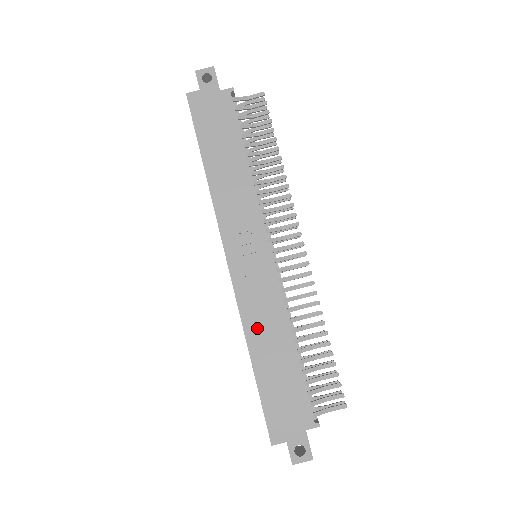
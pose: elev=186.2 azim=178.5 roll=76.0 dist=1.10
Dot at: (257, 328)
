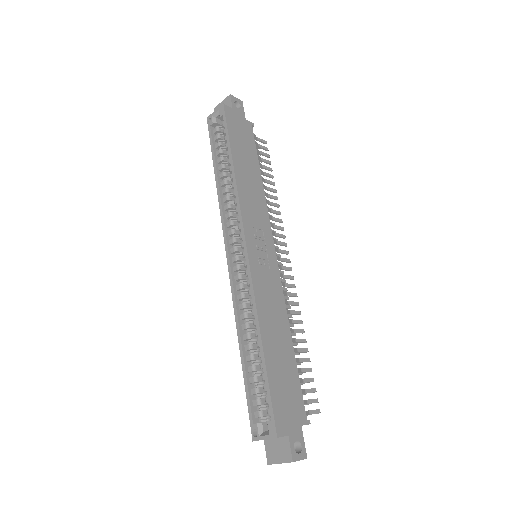
Dot at: (267, 314)
